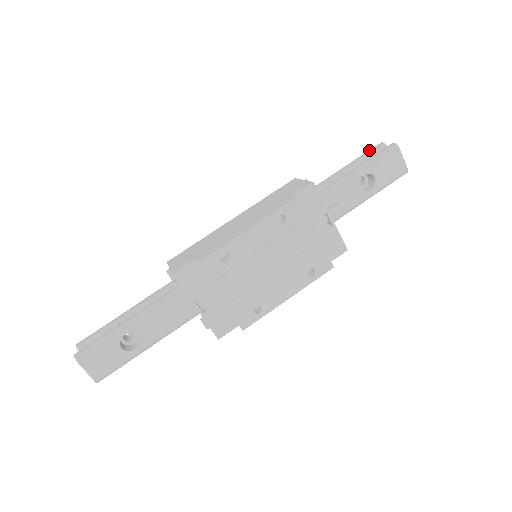
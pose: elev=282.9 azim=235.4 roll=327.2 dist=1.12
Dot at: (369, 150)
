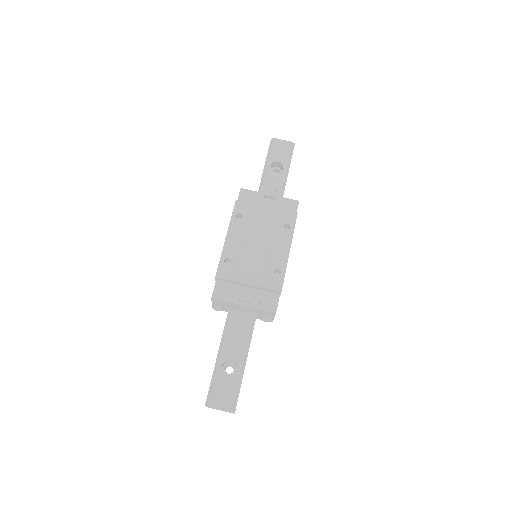
Dot at: occluded
